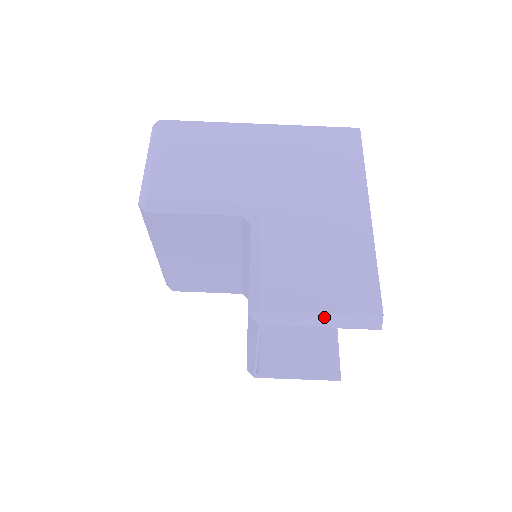
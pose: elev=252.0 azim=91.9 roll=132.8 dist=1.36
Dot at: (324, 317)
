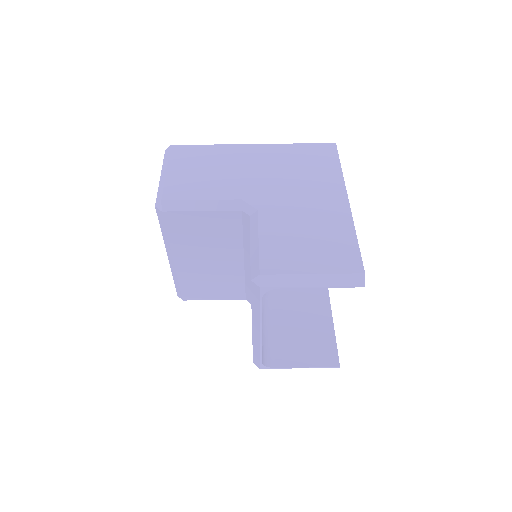
Dot at: (315, 278)
